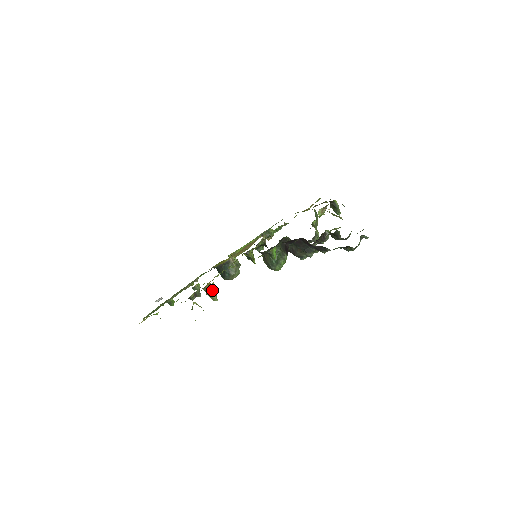
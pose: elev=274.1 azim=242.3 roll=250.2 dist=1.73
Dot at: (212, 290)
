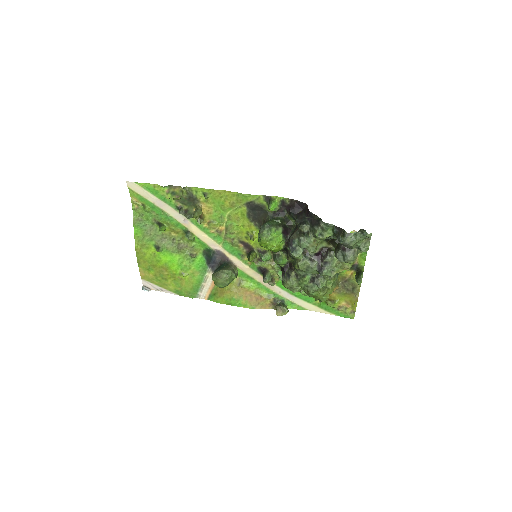
Dot at: (201, 211)
